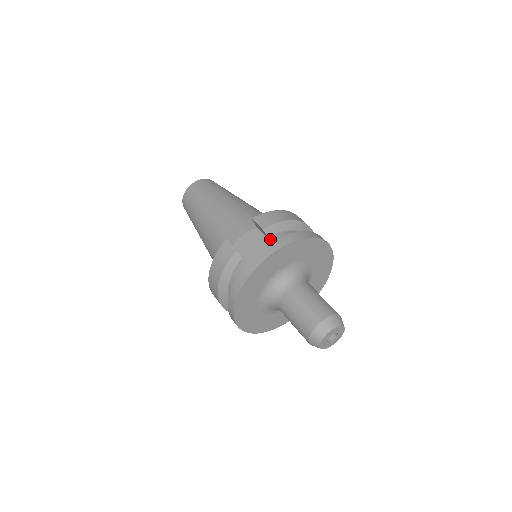
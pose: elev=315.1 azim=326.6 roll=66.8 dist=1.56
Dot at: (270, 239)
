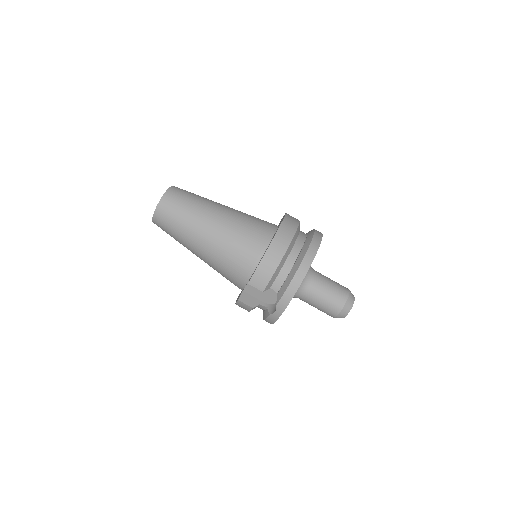
Dot at: occluded
